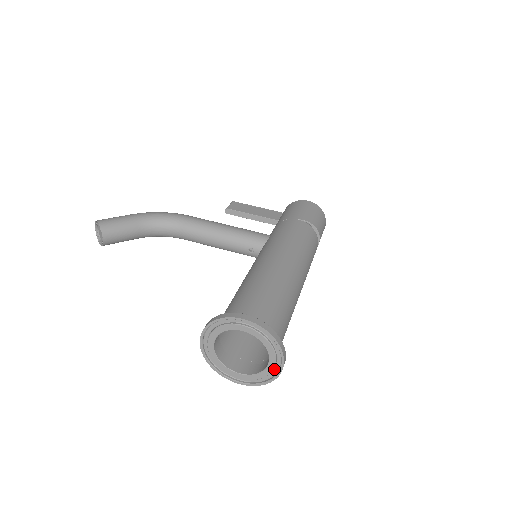
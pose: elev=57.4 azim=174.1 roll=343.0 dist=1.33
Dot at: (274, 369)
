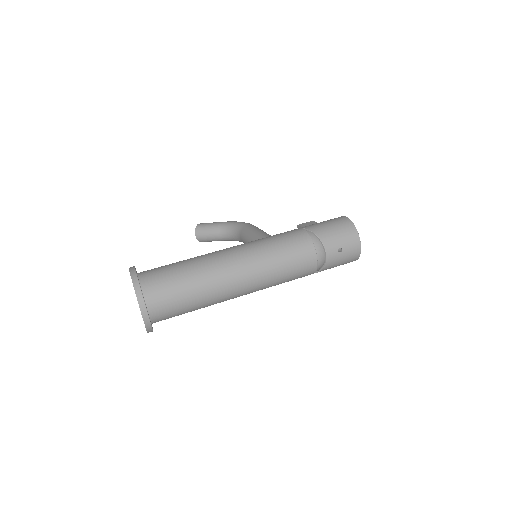
Dot at: (145, 317)
